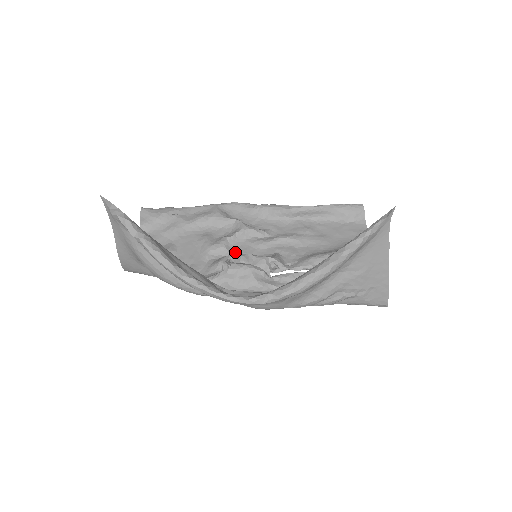
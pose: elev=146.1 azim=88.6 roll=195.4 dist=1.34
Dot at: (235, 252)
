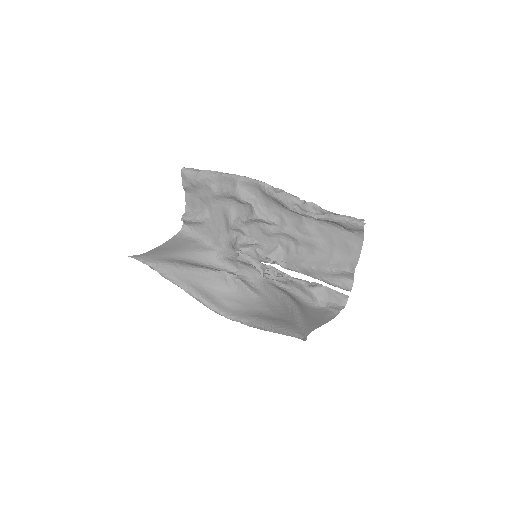
Dot at: (249, 233)
